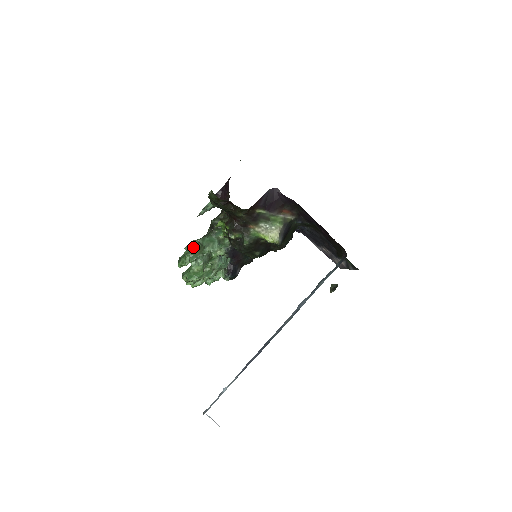
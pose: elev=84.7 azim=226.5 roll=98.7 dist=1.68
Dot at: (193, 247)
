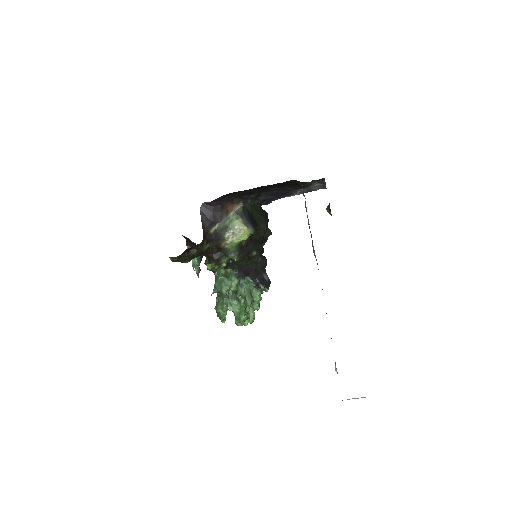
Dot at: occluded
